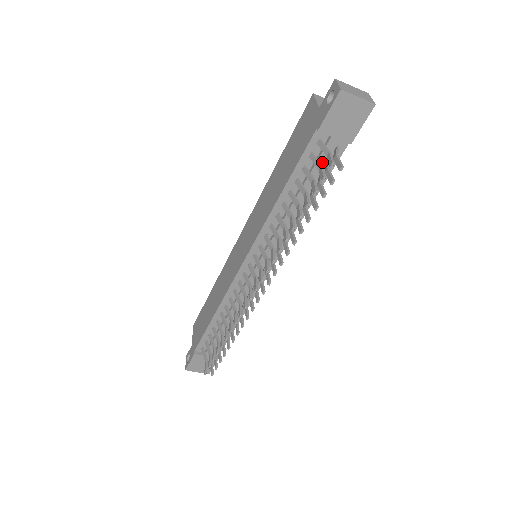
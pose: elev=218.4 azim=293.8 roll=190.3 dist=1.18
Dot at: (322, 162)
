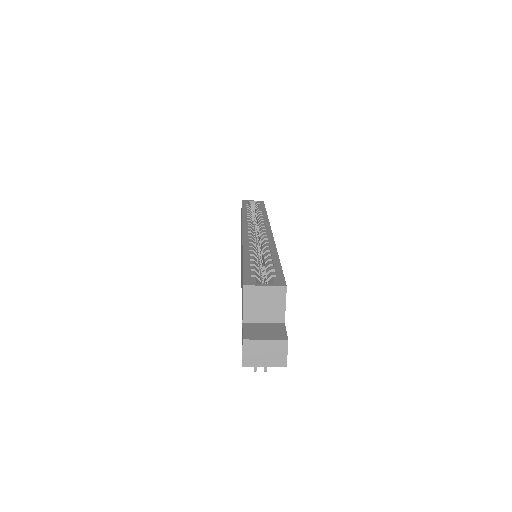
Dot at: occluded
